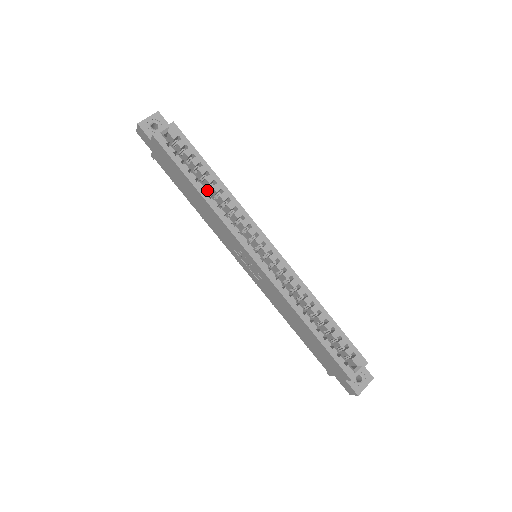
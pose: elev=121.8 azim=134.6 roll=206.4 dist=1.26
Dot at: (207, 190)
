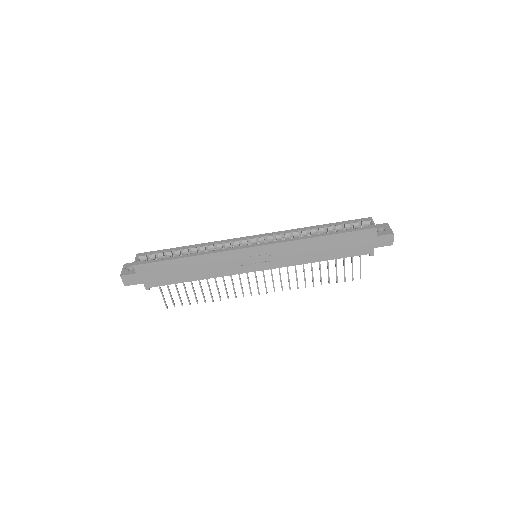
Dot at: (191, 253)
